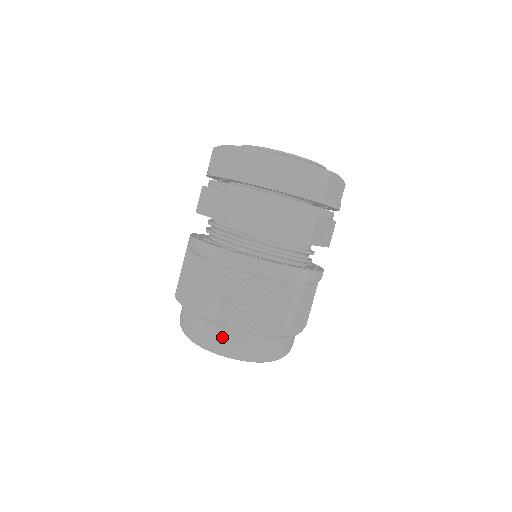
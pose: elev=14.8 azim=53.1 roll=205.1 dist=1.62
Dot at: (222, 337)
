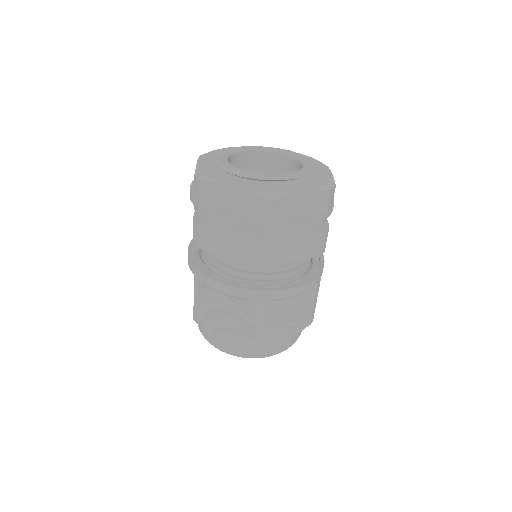
Dot at: (209, 335)
